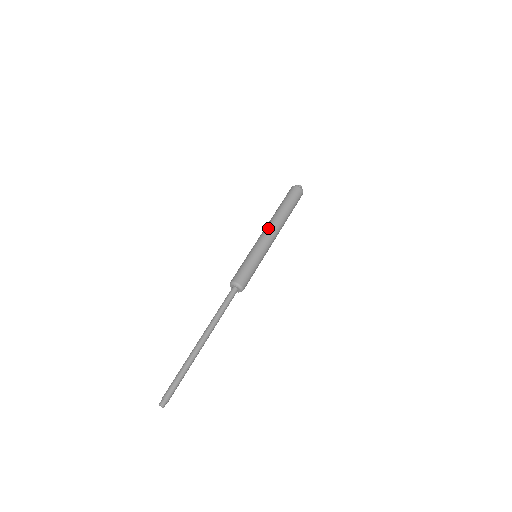
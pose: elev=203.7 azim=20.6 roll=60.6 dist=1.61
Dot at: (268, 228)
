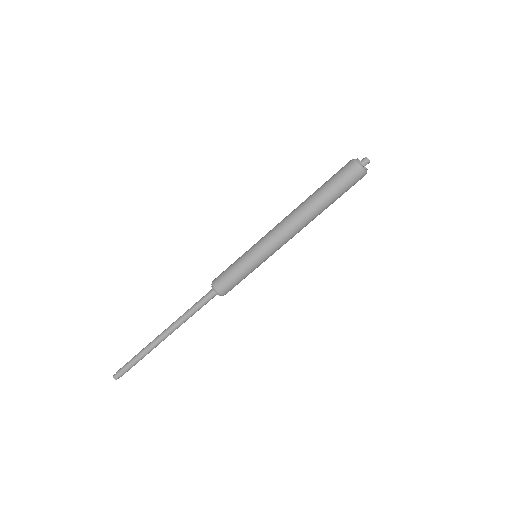
Dot at: (281, 221)
